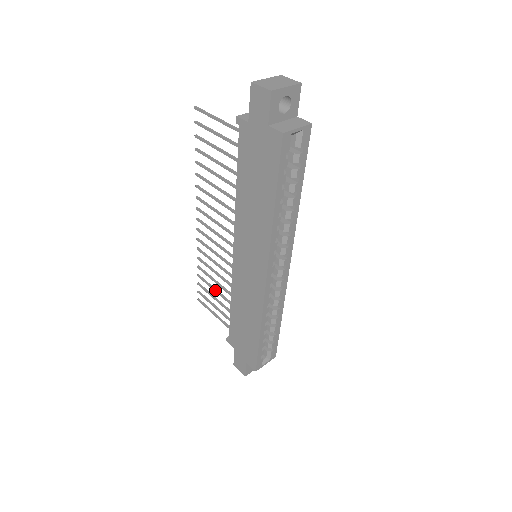
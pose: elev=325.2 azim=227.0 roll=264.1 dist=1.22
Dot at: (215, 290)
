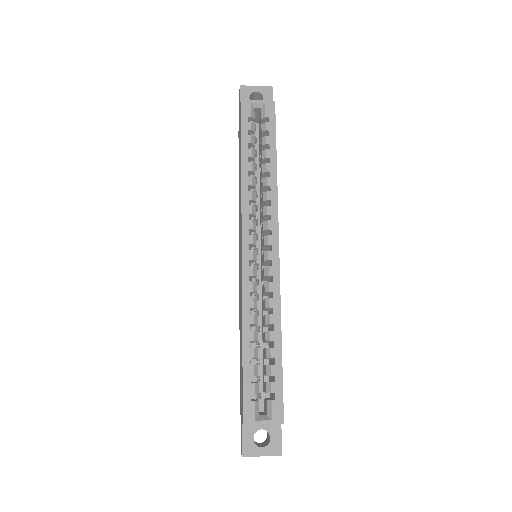
Dot at: occluded
